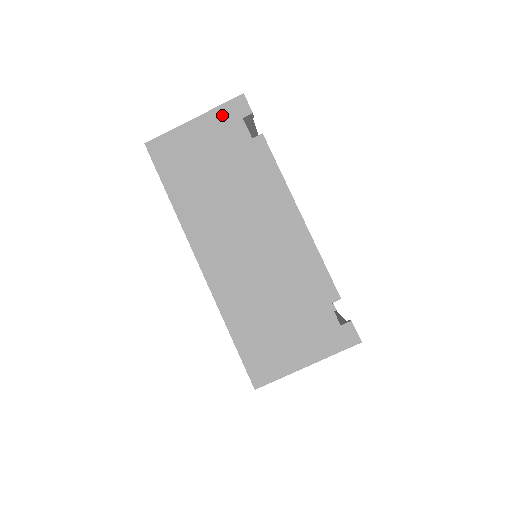
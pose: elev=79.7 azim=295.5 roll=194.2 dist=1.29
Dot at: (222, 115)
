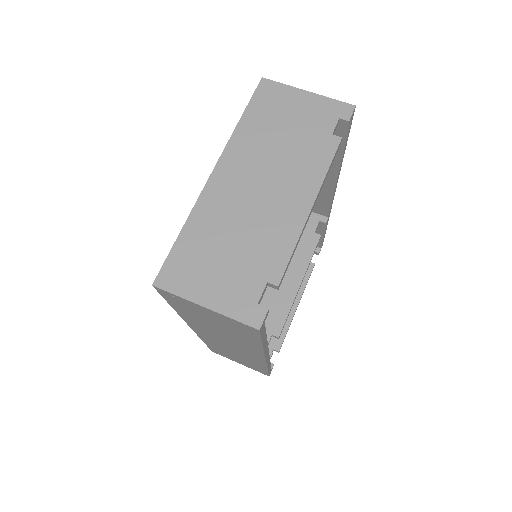
Dot at: (328, 105)
